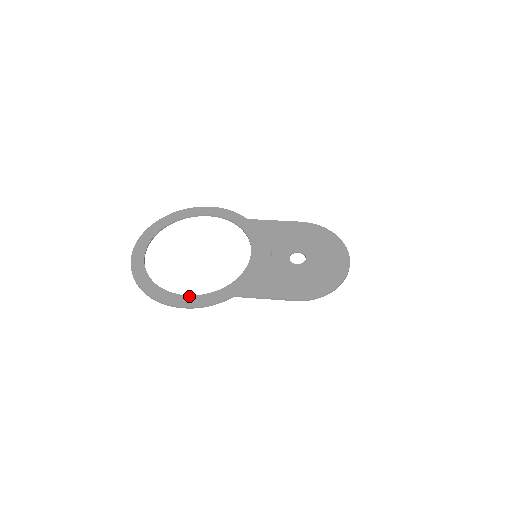
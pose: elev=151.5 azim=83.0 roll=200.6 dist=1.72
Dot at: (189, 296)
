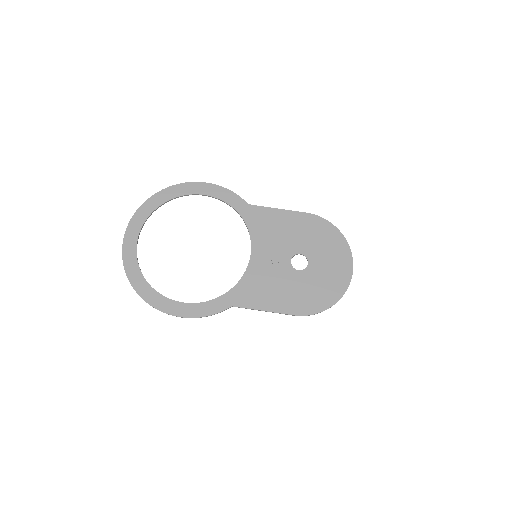
Dot at: (186, 304)
